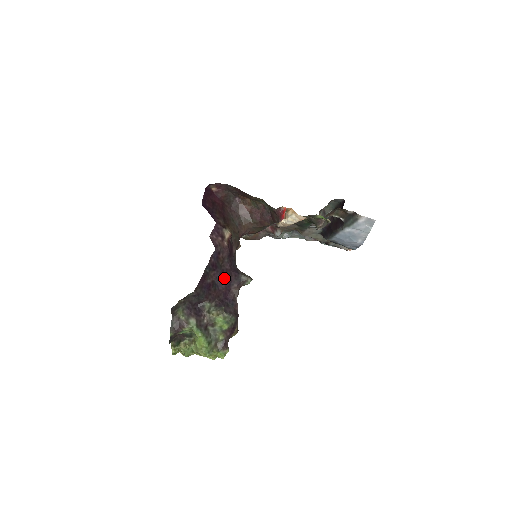
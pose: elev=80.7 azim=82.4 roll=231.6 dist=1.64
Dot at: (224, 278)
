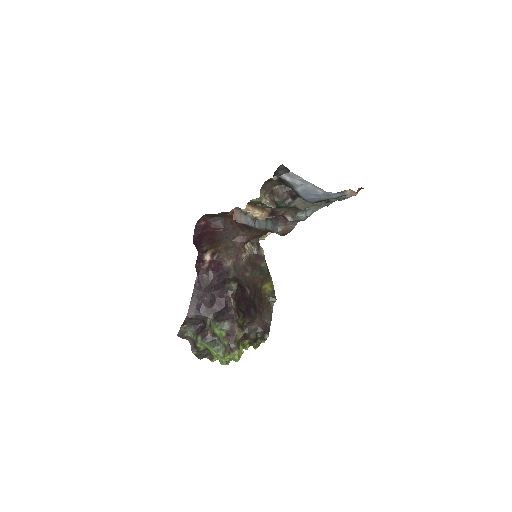
Dot at: (213, 293)
